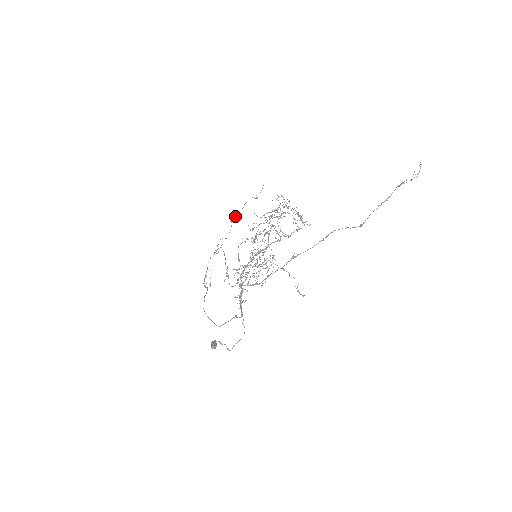
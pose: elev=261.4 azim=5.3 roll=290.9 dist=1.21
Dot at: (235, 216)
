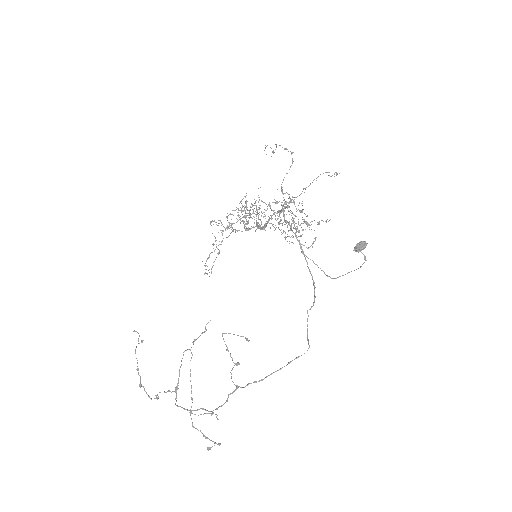
Dot at: occluded
